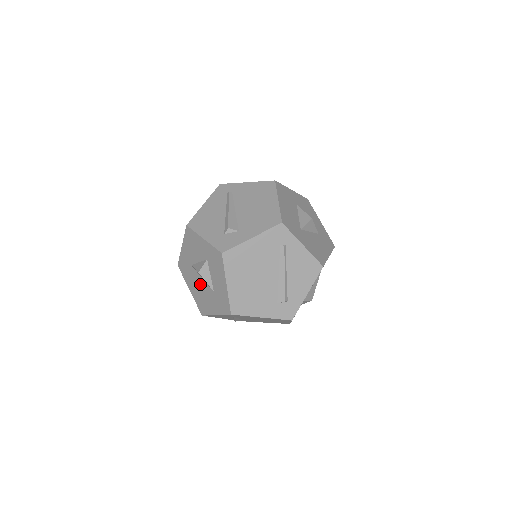
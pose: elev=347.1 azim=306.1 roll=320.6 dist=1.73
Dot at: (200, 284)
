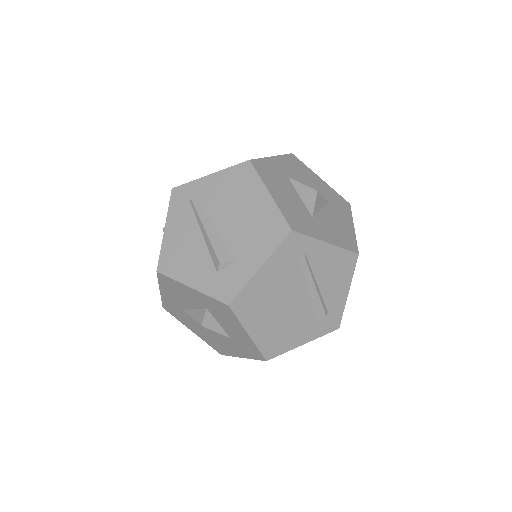
Dot at: (206, 329)
